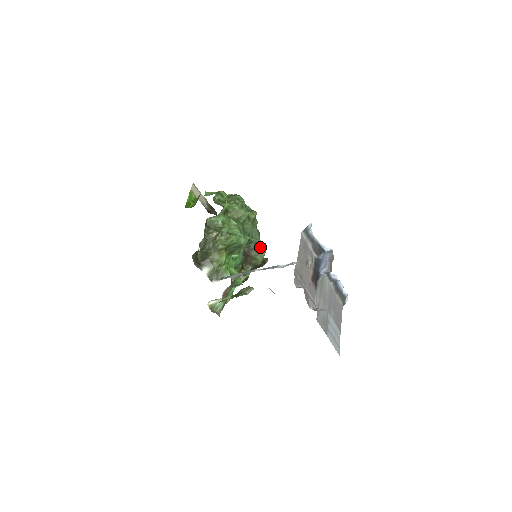
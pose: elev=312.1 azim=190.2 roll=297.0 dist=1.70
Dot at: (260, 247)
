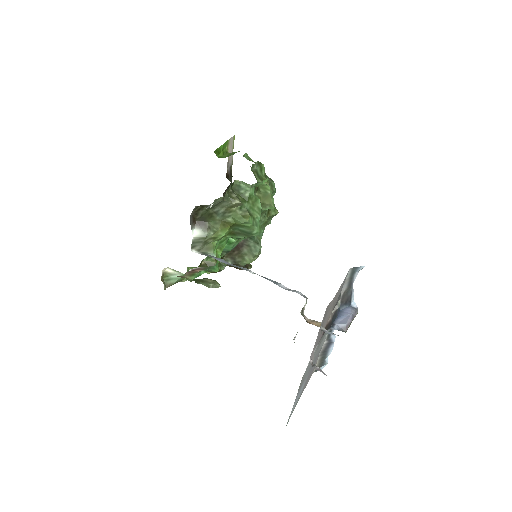
Dot at: (257, 249)
